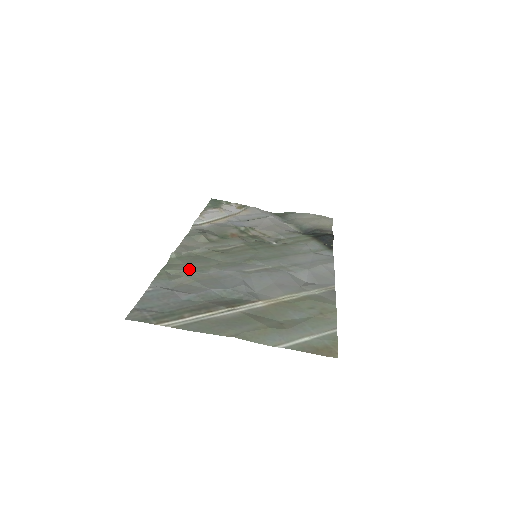
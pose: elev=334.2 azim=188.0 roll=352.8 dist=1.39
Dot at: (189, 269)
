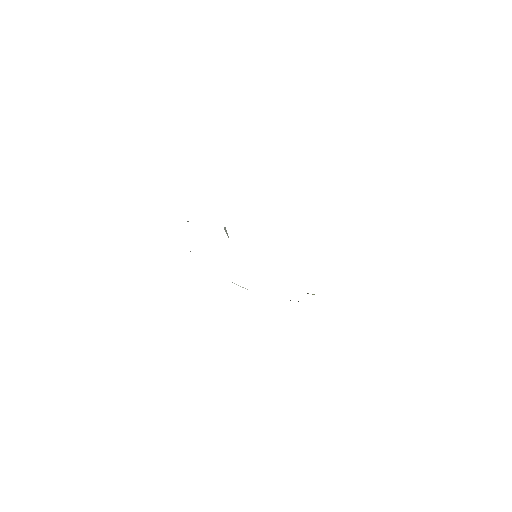
Dot at: occluded
